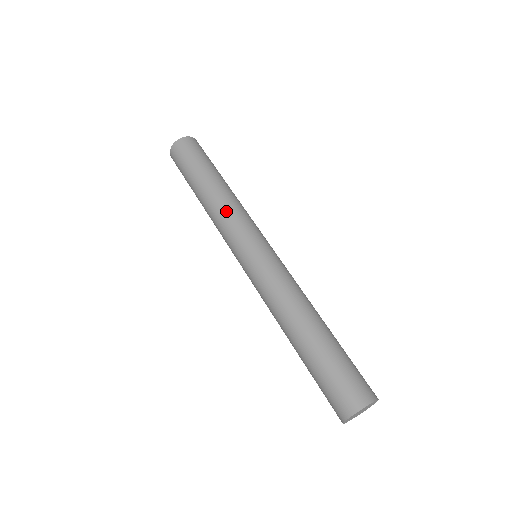
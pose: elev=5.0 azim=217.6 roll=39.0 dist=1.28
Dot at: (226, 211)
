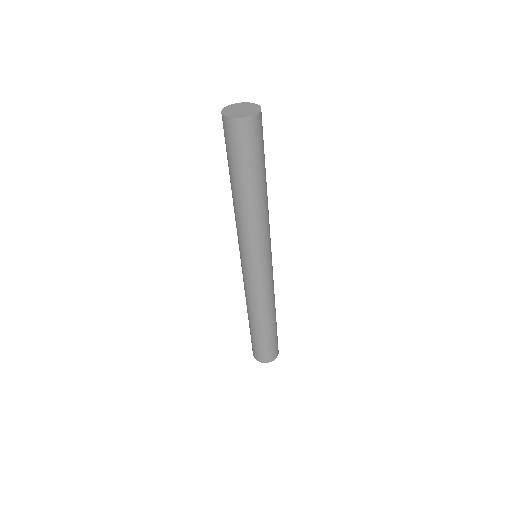
Dot at: (250, 228)
